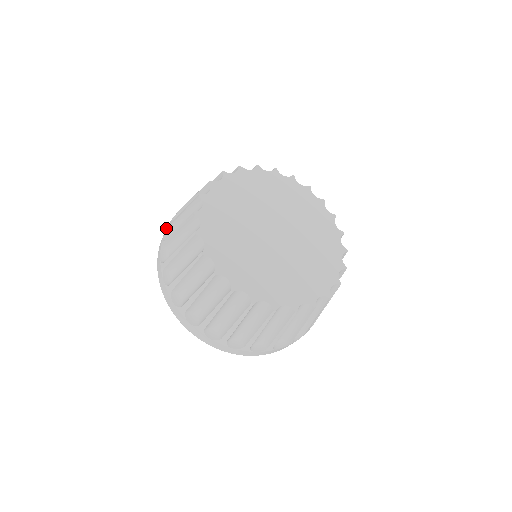
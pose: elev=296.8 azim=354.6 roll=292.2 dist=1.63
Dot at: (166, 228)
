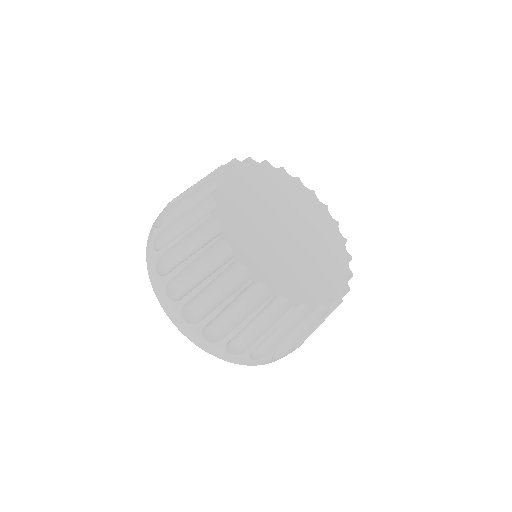
Dot at: occluded
